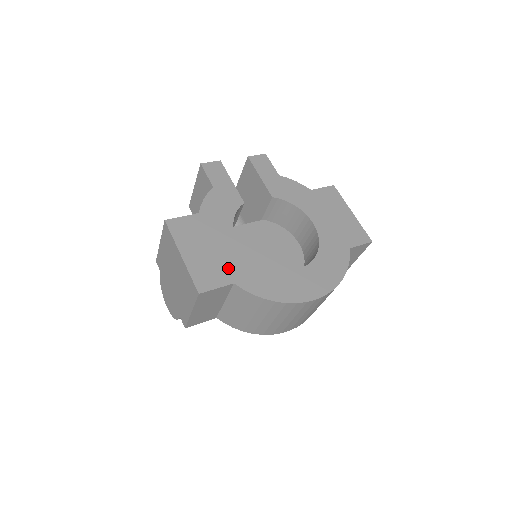
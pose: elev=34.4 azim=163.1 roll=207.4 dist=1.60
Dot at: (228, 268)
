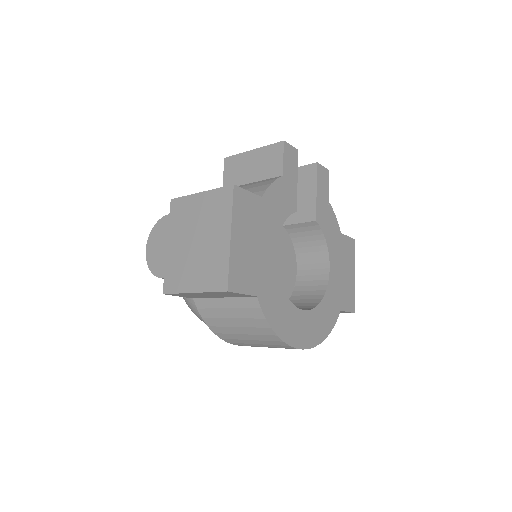
Dot at: (259, 276)
